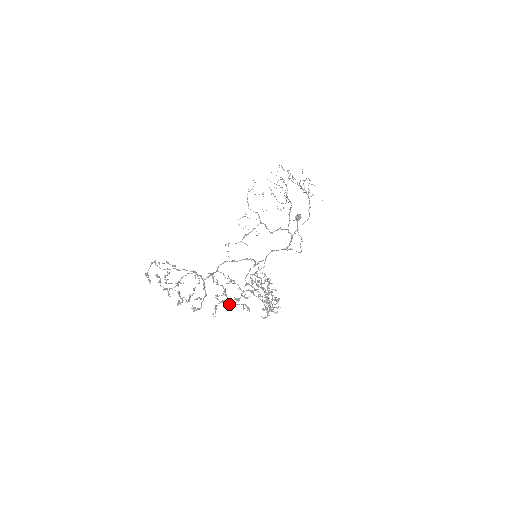
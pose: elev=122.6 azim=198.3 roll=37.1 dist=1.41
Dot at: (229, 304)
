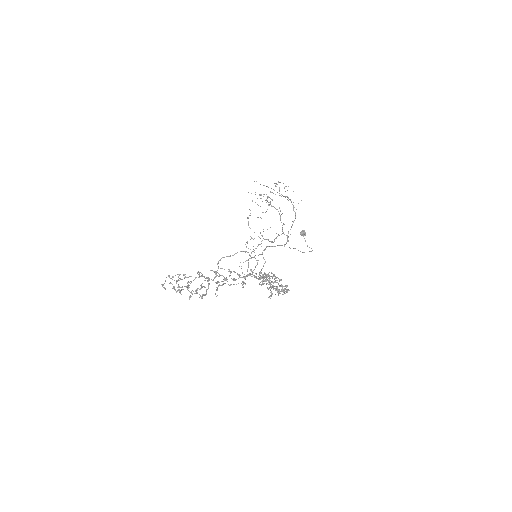
Dot at: (229, 285)
